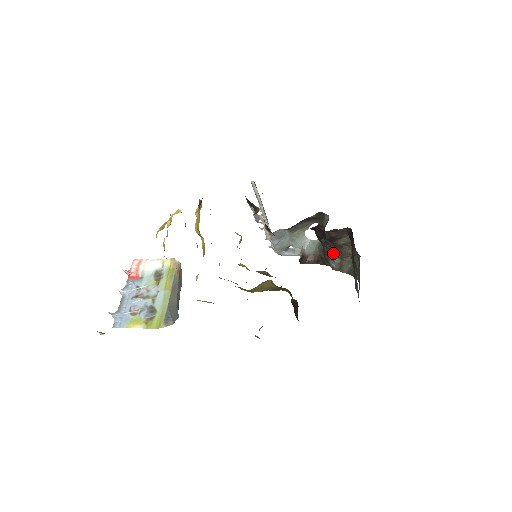
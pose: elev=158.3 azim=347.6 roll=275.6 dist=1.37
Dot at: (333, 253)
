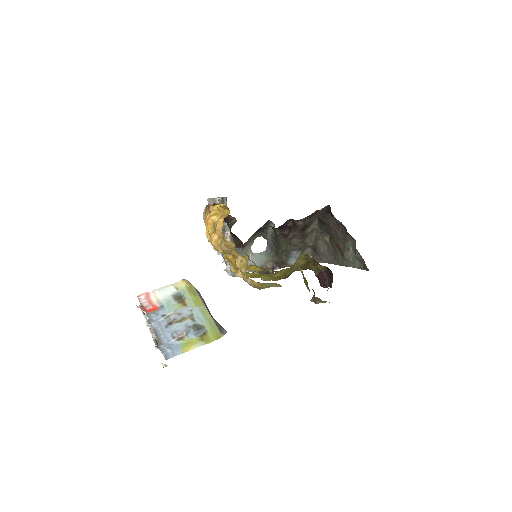
Dot at: (297, 247)
